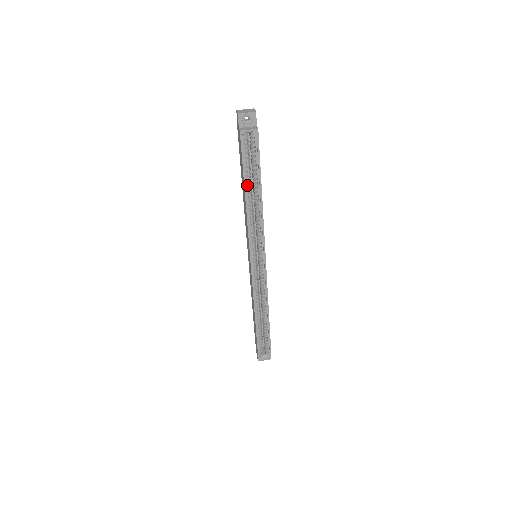
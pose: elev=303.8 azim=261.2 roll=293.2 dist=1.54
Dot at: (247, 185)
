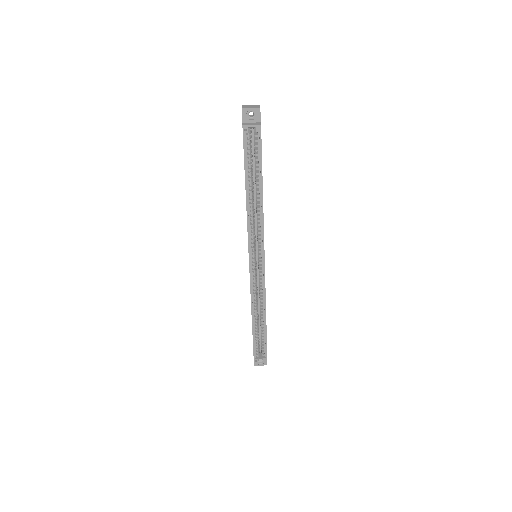
Dot at: (248, 182)
